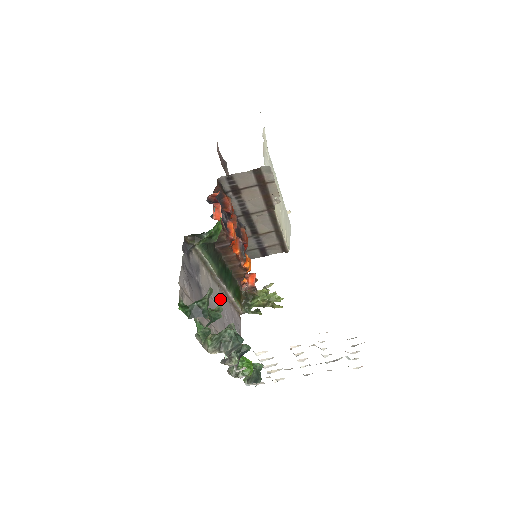
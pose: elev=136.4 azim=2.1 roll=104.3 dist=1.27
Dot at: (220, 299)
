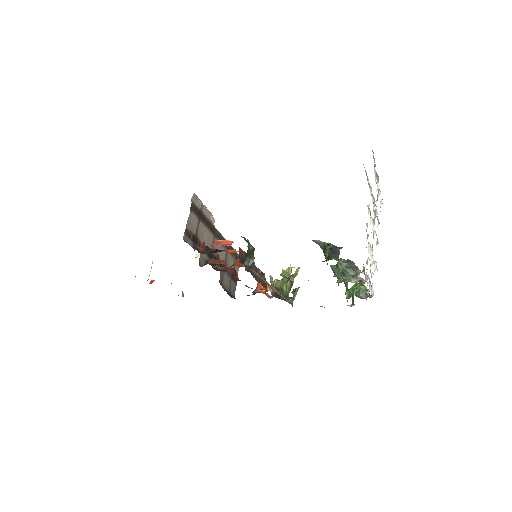
Dot at: occluded
